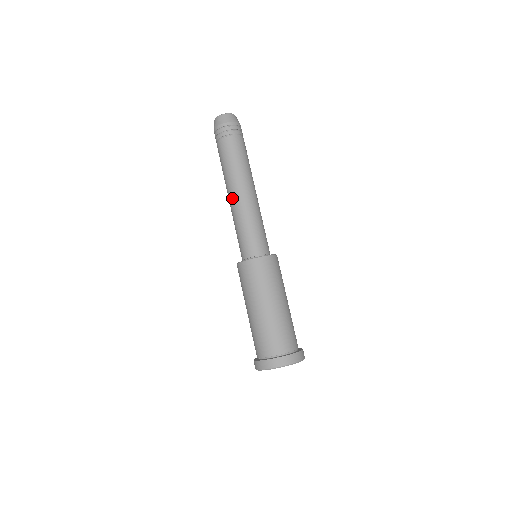
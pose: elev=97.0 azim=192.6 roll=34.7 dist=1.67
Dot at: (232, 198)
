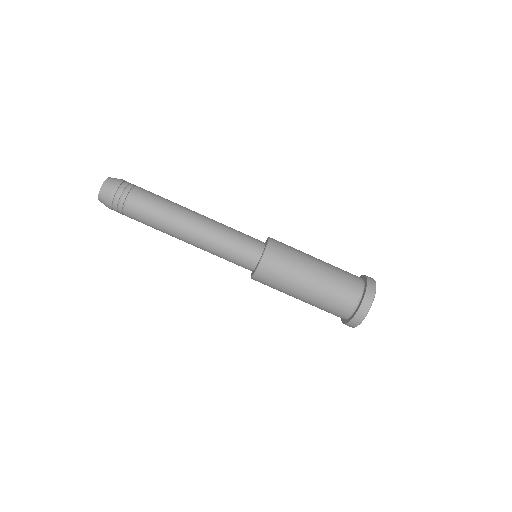
Dot at: (188, 243)
